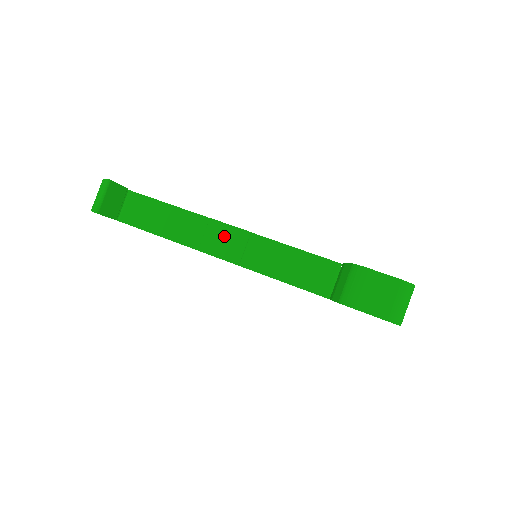
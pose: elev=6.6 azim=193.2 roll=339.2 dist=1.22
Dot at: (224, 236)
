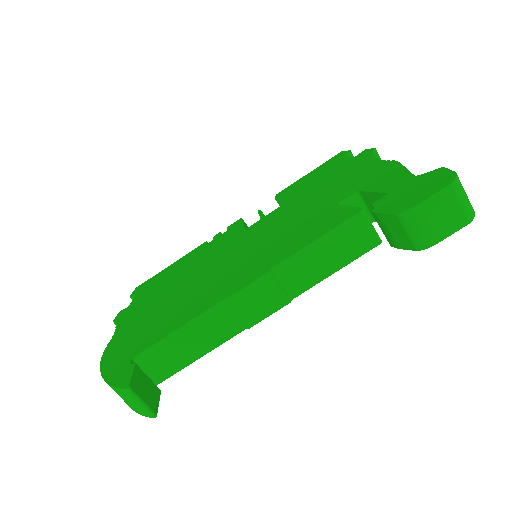
Dot at: (254, 298)
